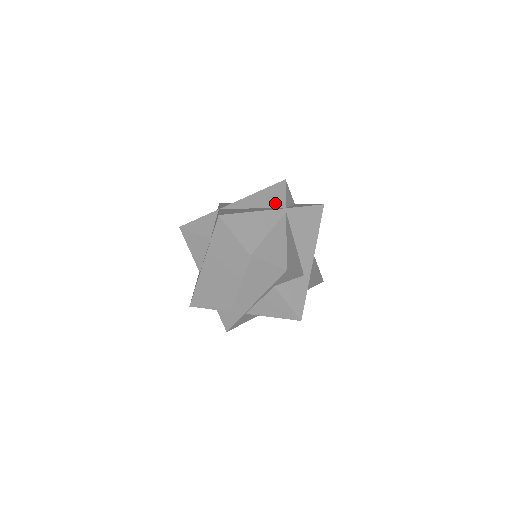
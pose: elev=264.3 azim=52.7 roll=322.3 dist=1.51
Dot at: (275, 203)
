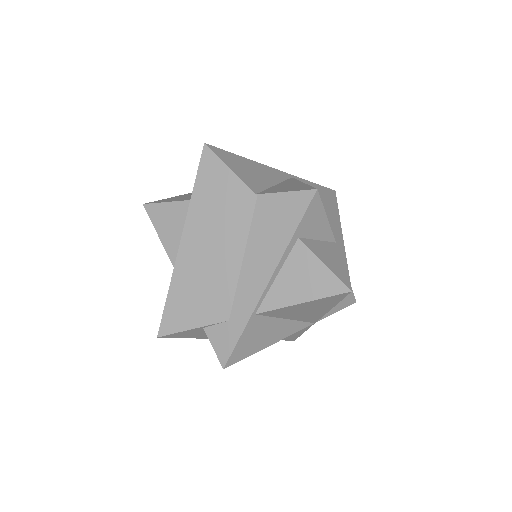
Dot at: occluded
